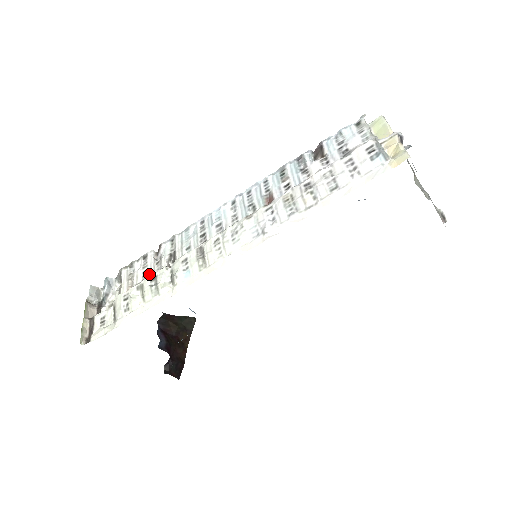
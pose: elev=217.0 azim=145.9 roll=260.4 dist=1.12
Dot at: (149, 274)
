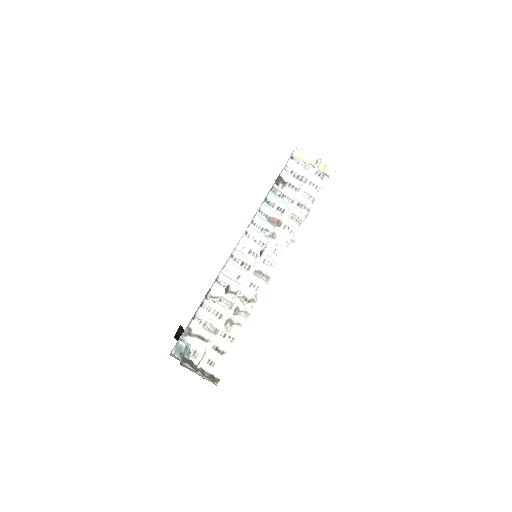
Dot at: (222, 311)
